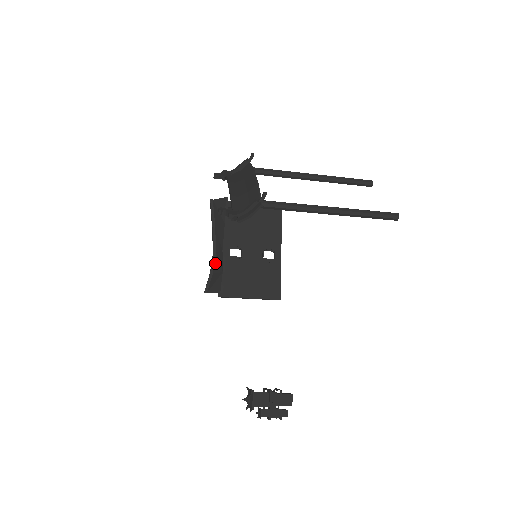
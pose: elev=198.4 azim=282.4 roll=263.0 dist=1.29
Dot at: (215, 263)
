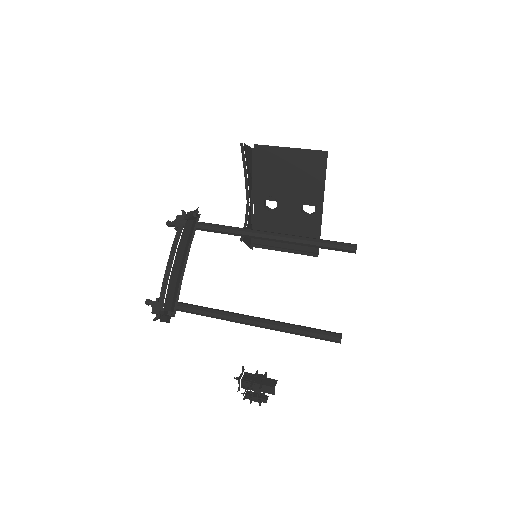
Dot at: (249, 214)
